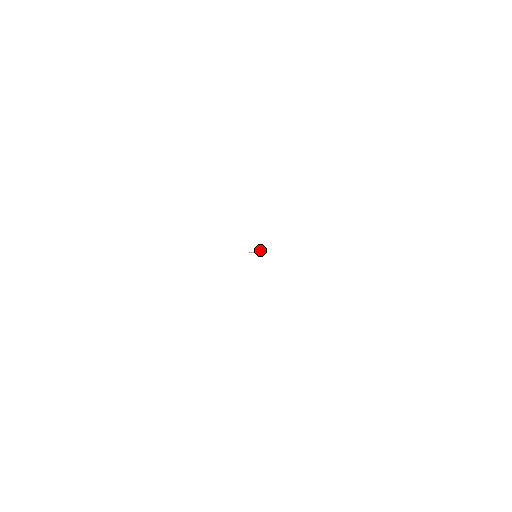
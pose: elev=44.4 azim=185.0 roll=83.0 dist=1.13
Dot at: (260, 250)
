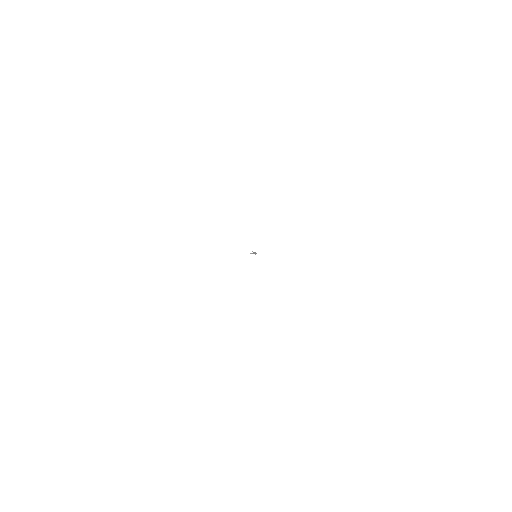
Dot at: occluded
